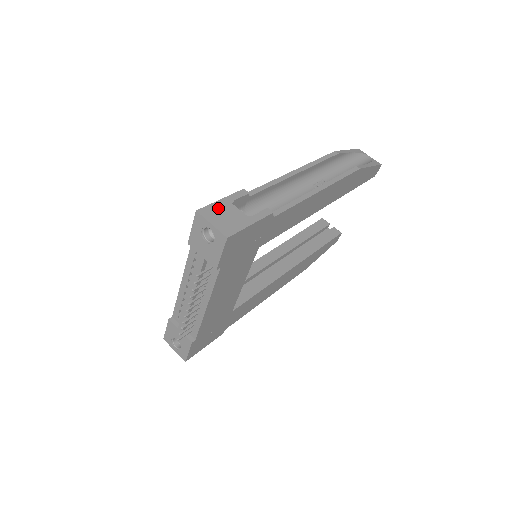
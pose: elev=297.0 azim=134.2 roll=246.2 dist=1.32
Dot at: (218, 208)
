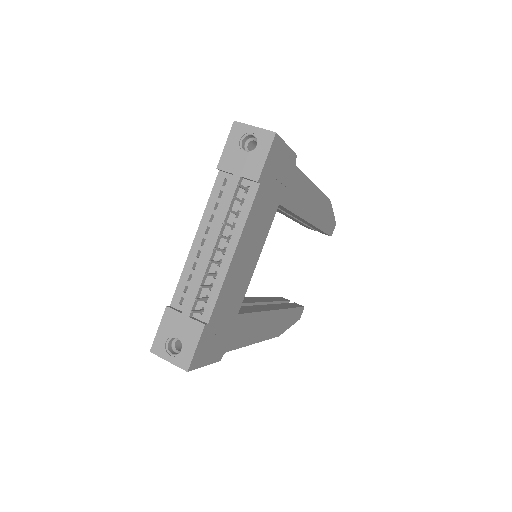
Dot at: occluded
